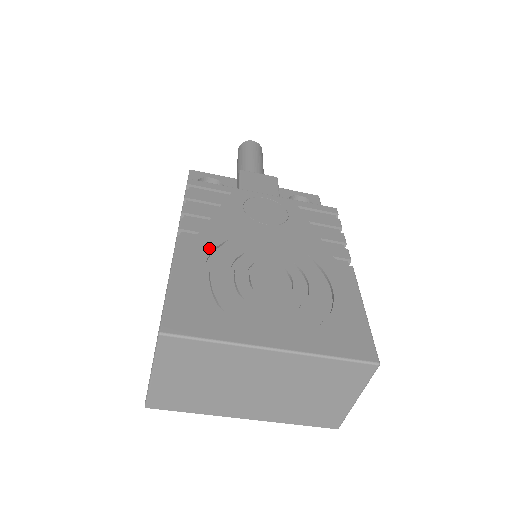
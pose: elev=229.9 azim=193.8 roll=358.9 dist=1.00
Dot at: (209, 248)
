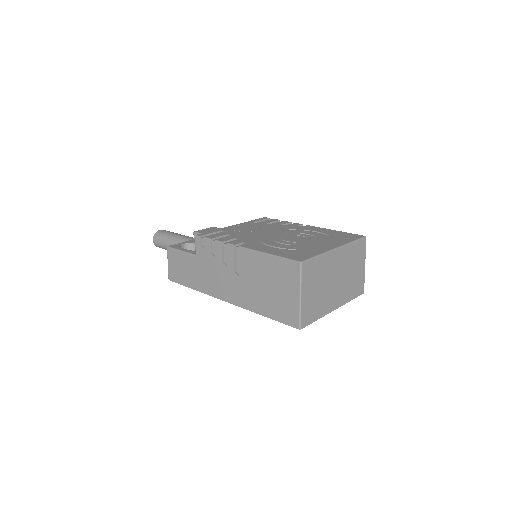
Dot at: (258, 243)
